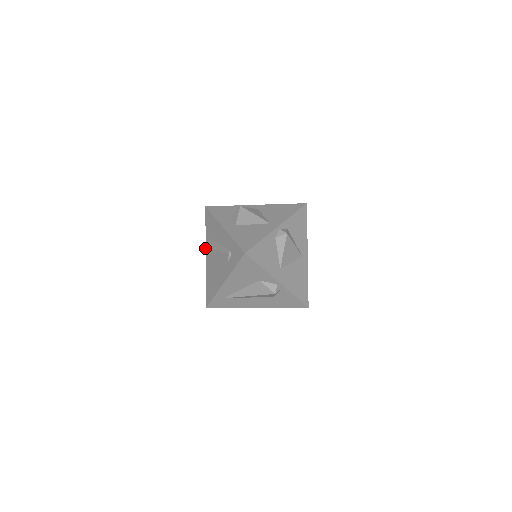
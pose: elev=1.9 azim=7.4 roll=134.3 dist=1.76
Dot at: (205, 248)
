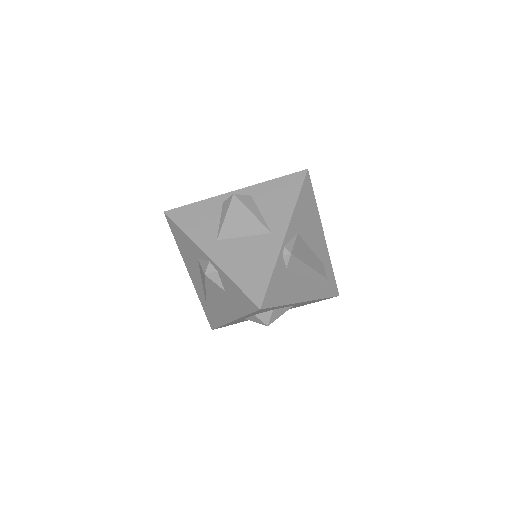
Dot at: occluded
